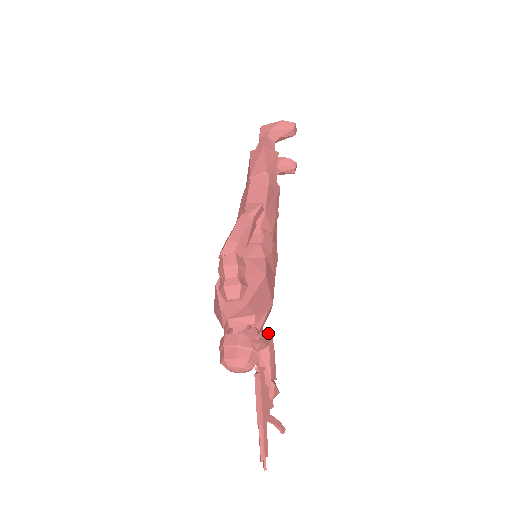
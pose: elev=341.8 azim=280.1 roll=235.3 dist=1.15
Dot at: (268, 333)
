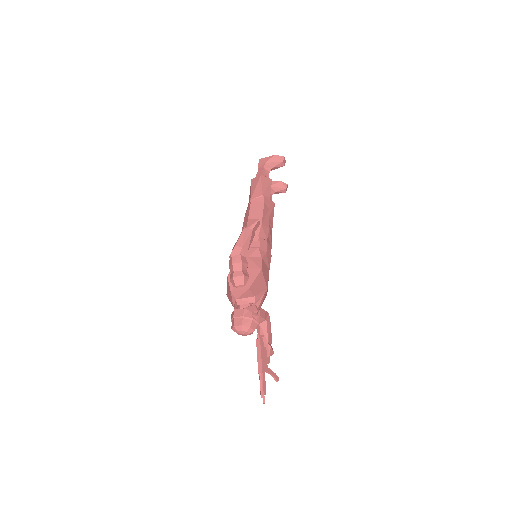
Dot at: (266, 311)
